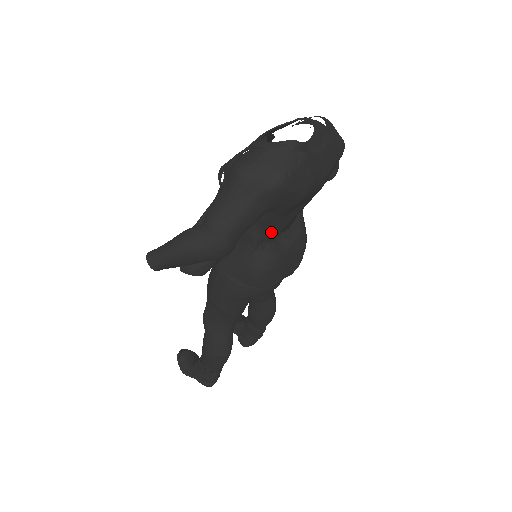
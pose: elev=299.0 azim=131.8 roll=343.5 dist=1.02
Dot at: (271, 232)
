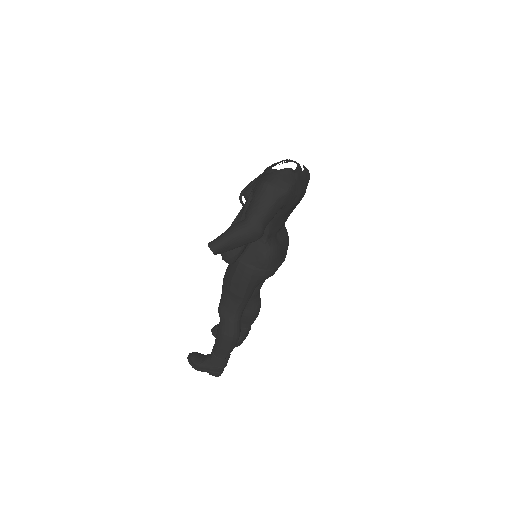
Dot at: (275, 229)
